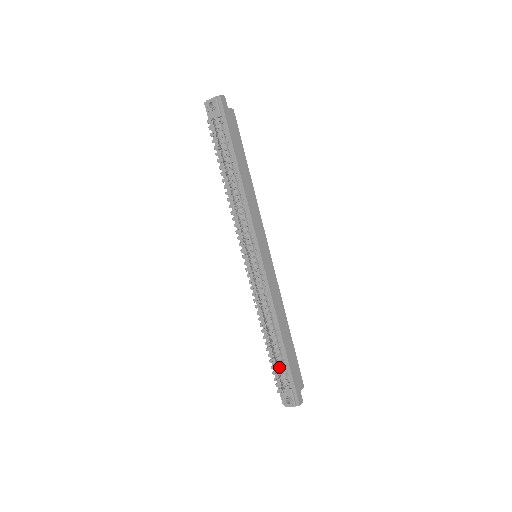
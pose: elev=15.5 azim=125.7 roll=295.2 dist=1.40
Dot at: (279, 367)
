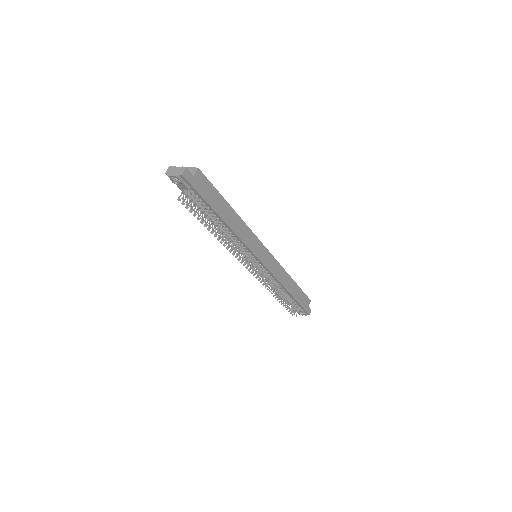
Dot at: occluded
